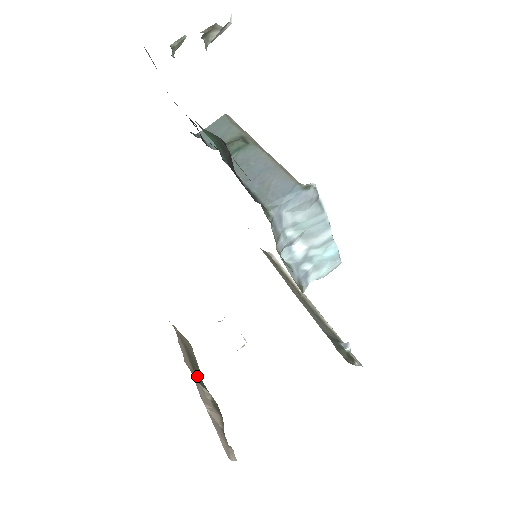
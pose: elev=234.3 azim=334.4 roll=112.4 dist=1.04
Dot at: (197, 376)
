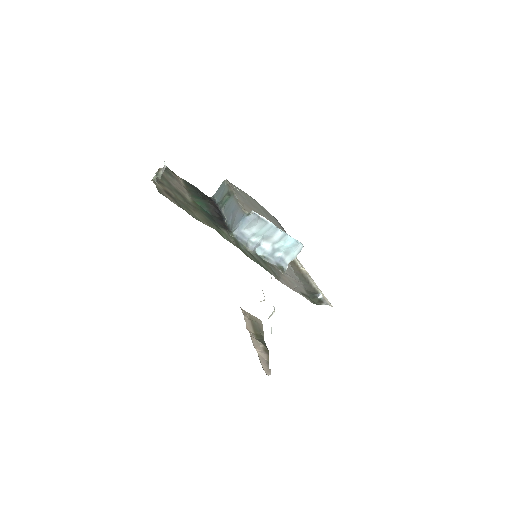
Dot at: (258, 336)
